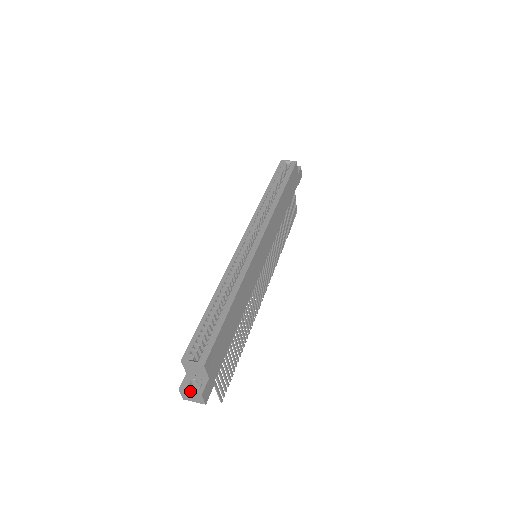
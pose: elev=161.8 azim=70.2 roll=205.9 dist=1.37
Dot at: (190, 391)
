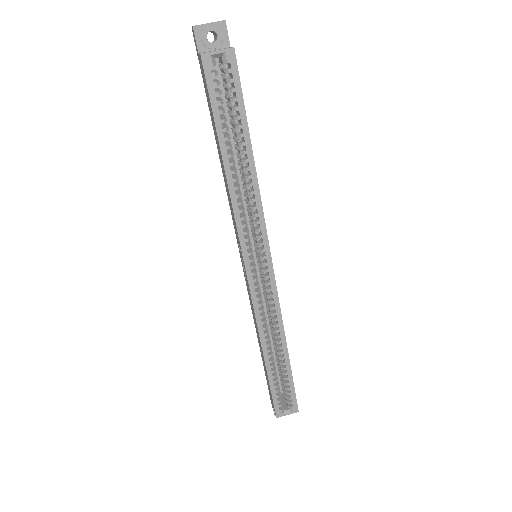
Dot at: occluded
